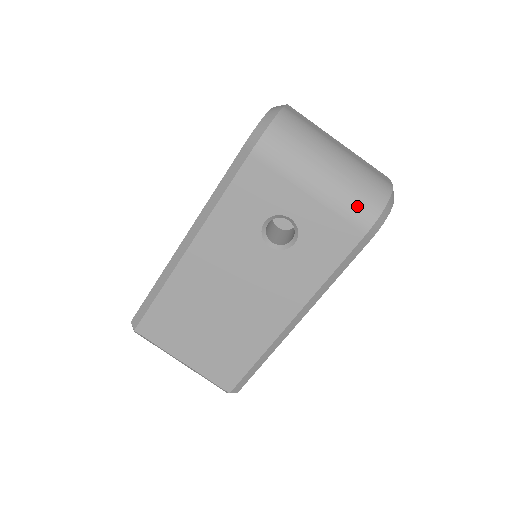
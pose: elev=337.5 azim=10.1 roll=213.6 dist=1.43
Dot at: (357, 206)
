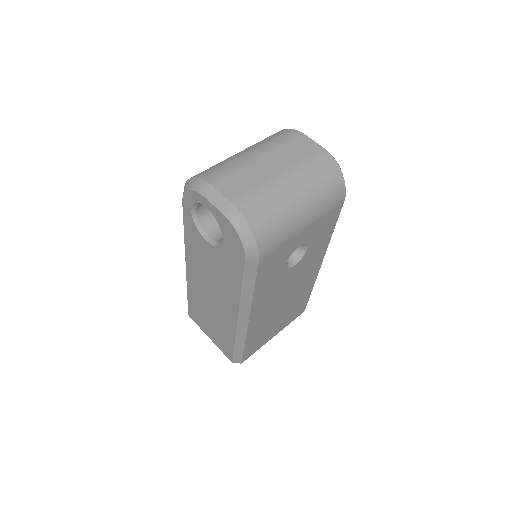
Dot at: (332, 198)
